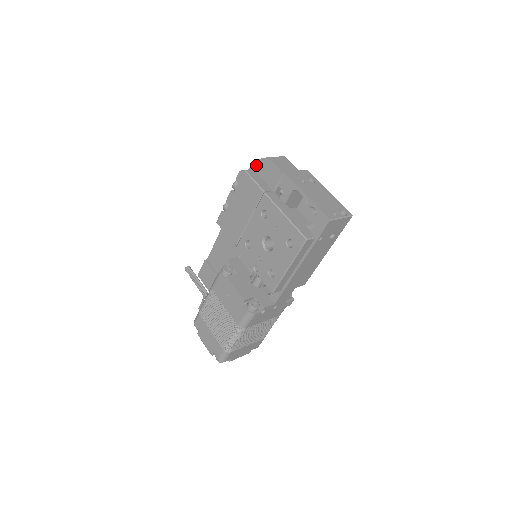
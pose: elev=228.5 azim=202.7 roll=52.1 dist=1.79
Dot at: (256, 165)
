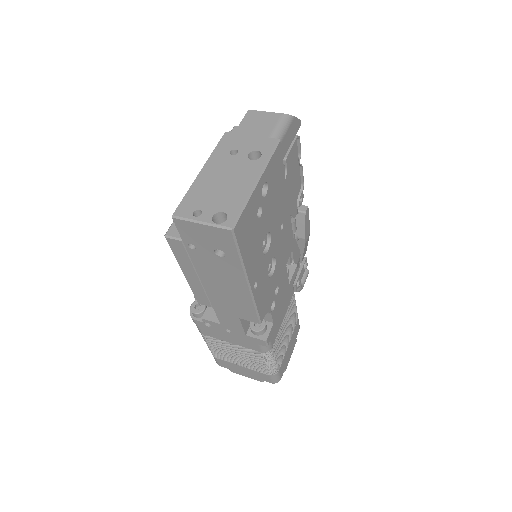
Dot at: occluded
